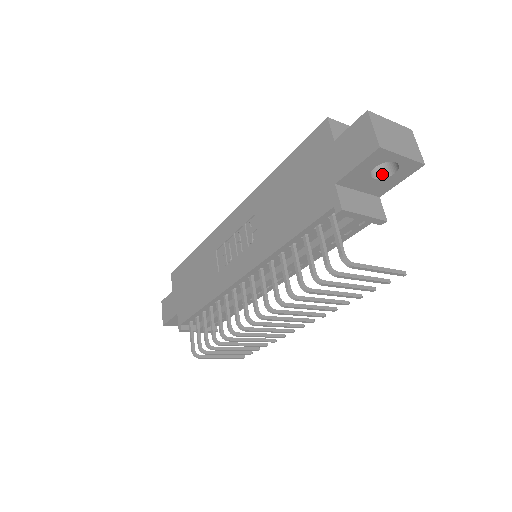
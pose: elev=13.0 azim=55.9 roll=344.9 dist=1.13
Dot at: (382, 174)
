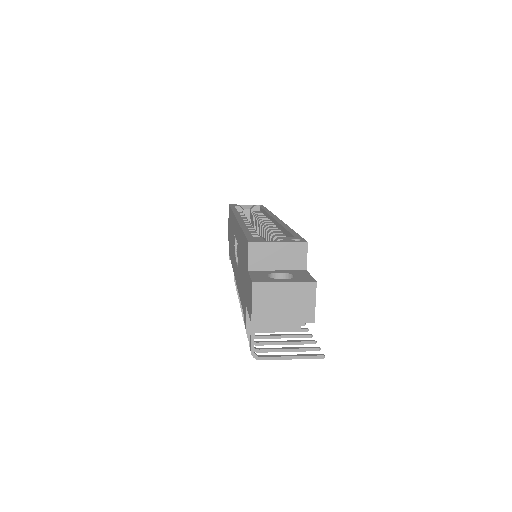
Dot at: occluded
